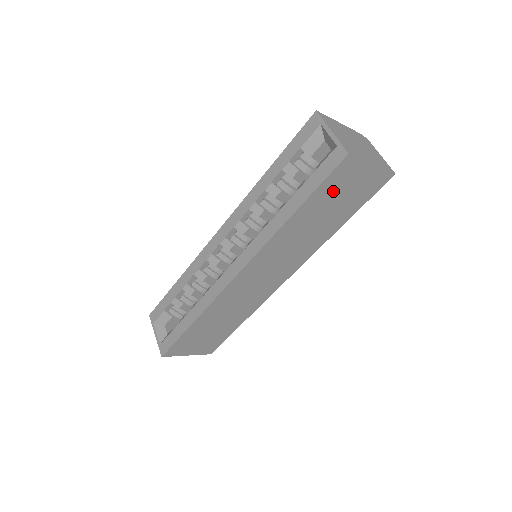
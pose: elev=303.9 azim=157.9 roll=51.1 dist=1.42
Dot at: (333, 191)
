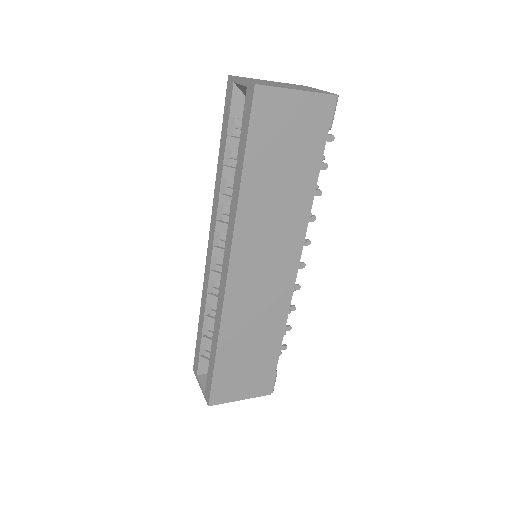
Dot at: (271, 136)
